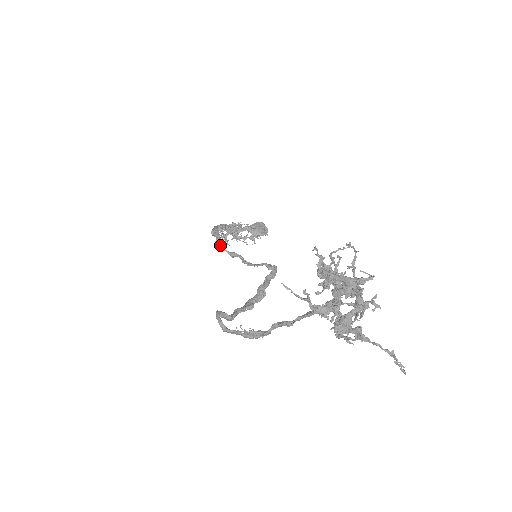
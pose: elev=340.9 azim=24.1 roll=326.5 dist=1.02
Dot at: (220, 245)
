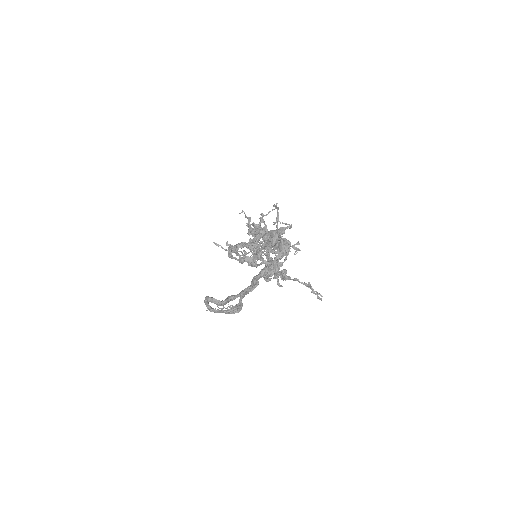
Dot at: (231, 255)
